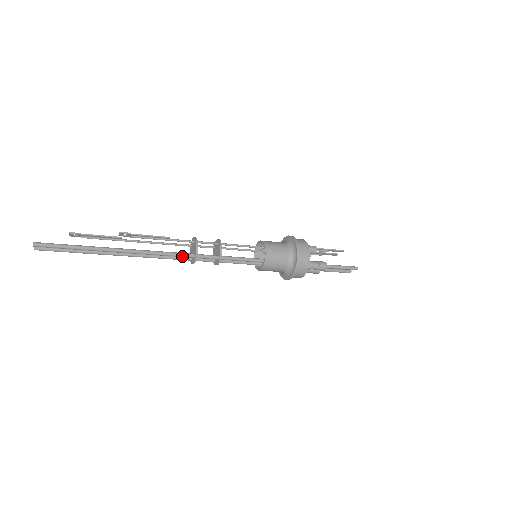
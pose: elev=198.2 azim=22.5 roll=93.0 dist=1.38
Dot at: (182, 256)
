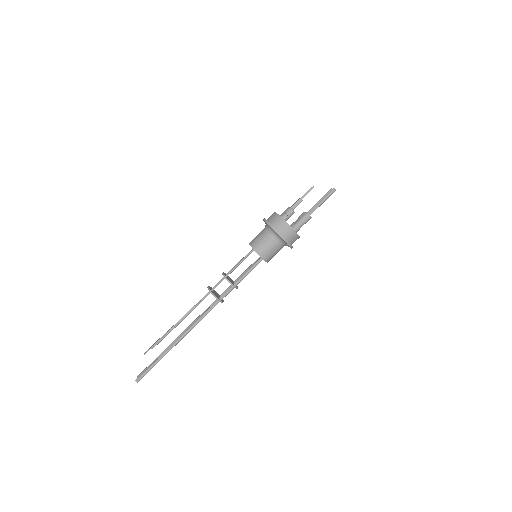
Dot at: occluded
